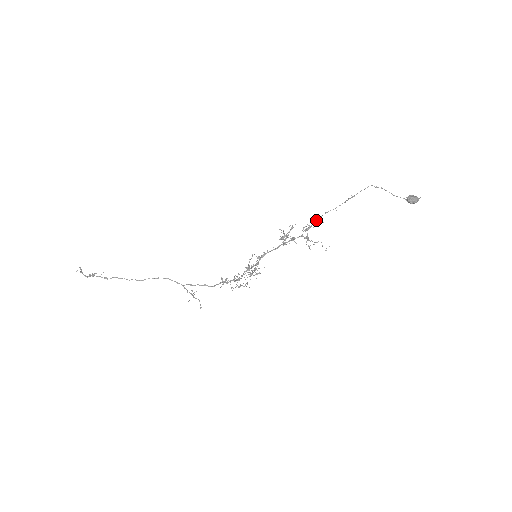
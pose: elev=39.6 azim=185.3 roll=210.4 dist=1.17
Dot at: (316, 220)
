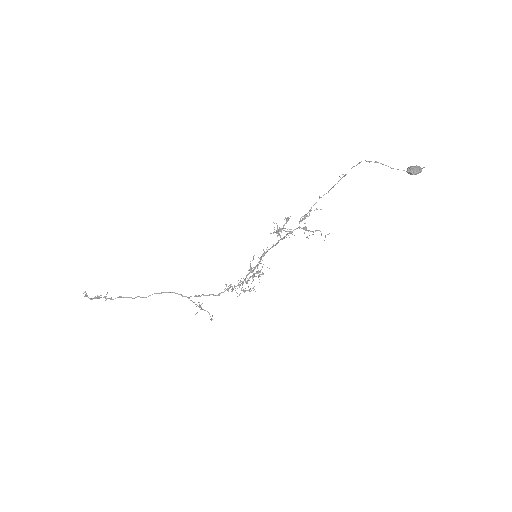
Dot at: (311, 207)
